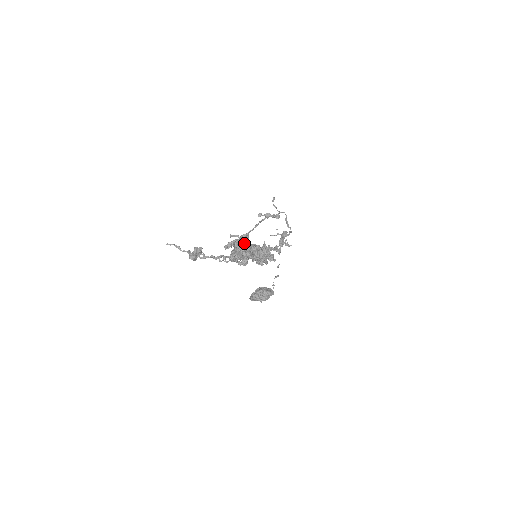
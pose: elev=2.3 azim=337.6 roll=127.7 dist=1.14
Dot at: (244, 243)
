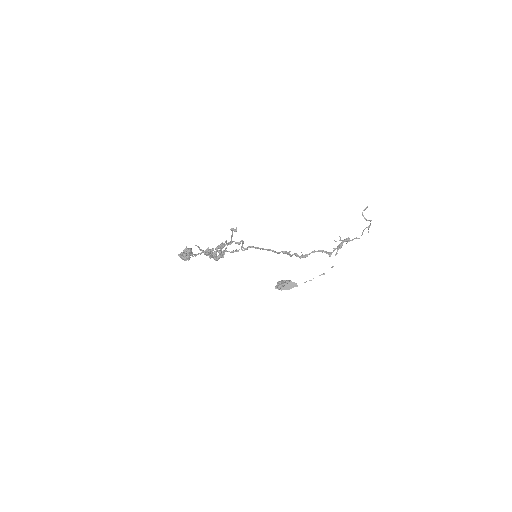
Dot at: (220, 247)
